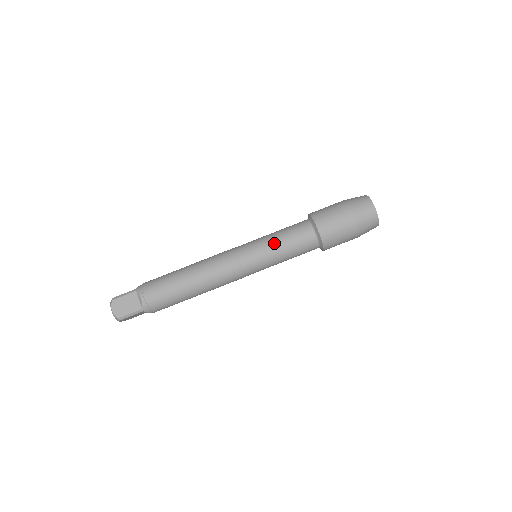
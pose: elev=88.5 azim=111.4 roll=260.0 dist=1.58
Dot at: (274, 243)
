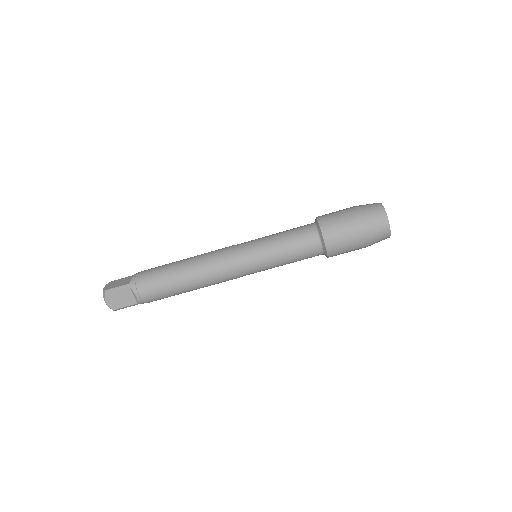
Dot at: (277, 253)
